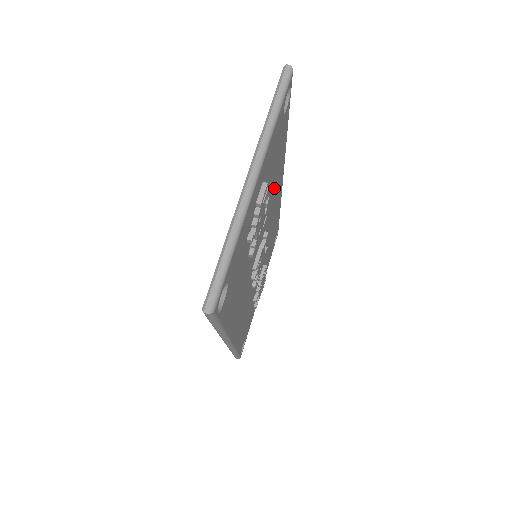
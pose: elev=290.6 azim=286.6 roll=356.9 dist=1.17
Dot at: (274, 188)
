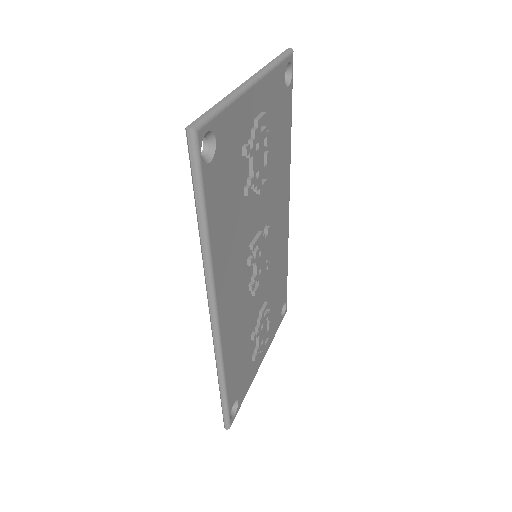
Dot at: (277, 183)
